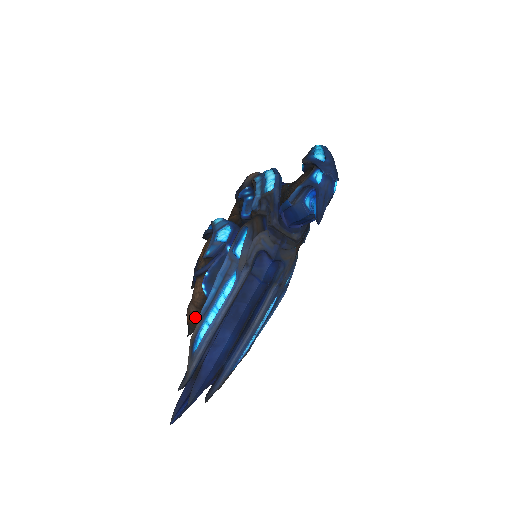
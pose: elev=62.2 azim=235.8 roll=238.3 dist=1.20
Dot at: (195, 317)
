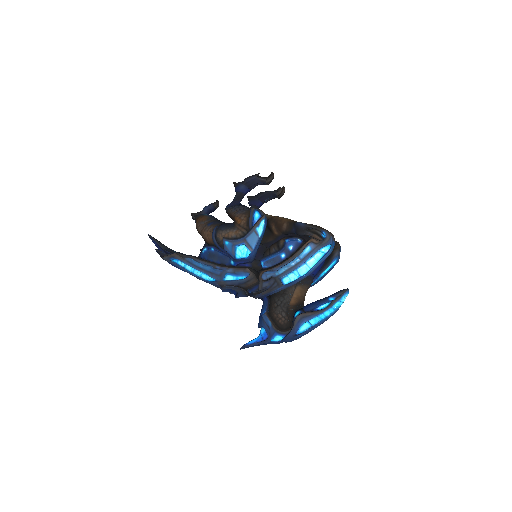
Dot at: (198, 231)
